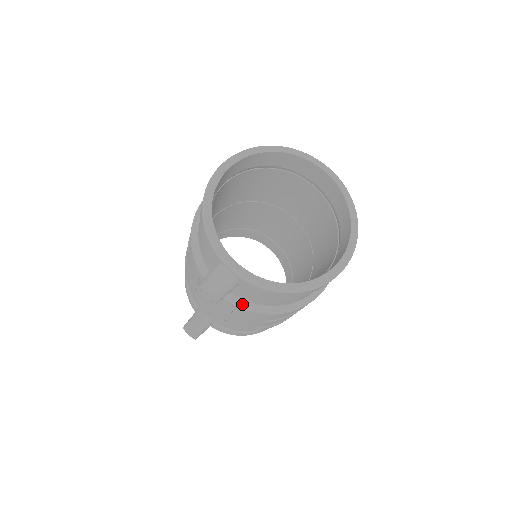
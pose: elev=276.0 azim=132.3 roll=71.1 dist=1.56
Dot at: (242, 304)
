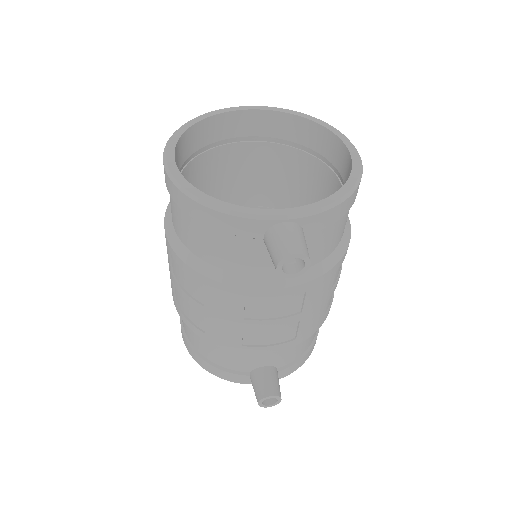
Dot at: (311, 274)
